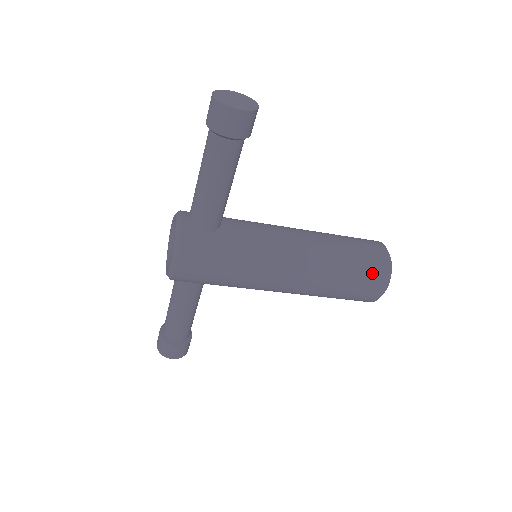
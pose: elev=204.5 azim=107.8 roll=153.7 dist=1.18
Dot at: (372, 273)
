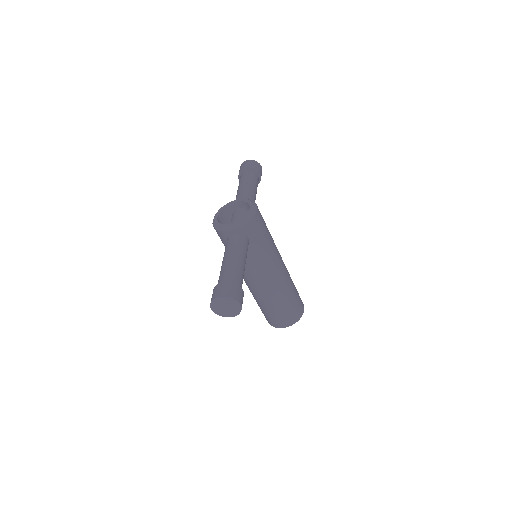
Dot at: occluded
